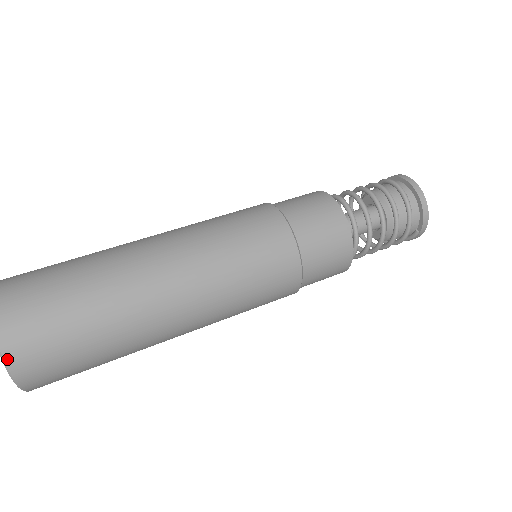
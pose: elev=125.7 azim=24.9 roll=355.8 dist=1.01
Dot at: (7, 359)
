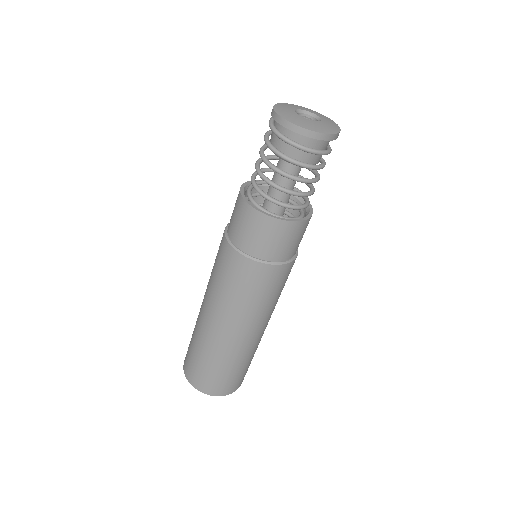
Dot at: (231, 393)
